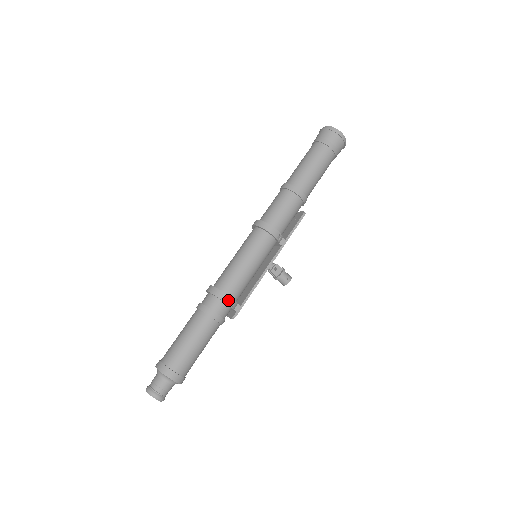
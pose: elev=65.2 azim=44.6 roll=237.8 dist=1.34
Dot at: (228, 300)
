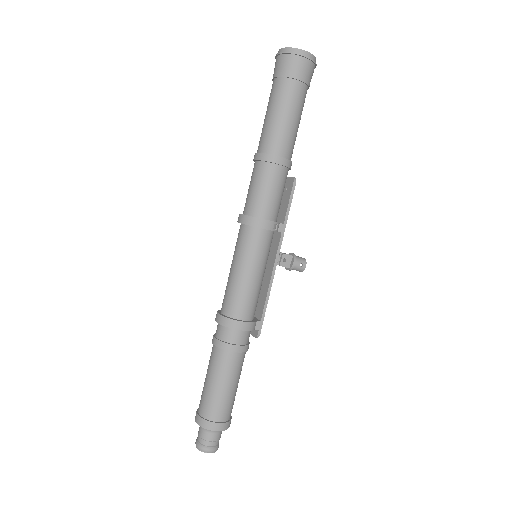
Dot at: (244, 326)
